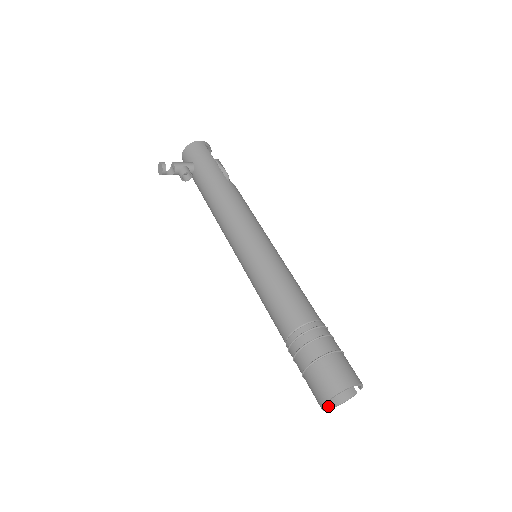
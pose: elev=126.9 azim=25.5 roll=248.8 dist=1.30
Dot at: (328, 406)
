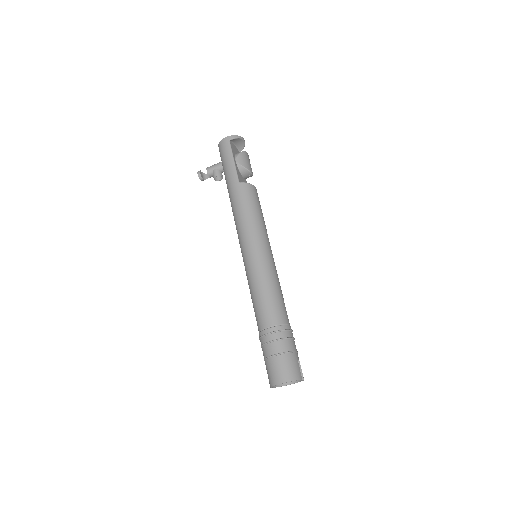
Dot at: (288, 383)
